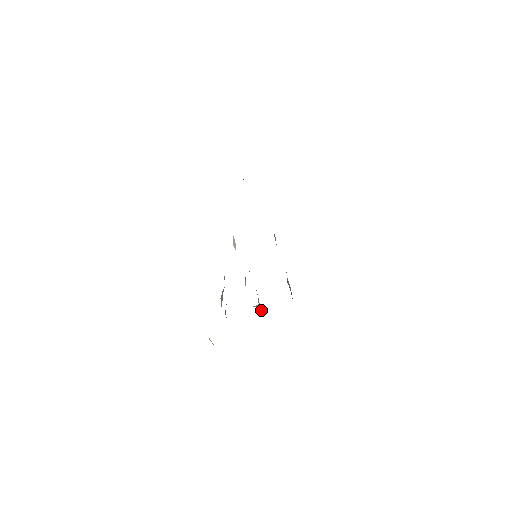
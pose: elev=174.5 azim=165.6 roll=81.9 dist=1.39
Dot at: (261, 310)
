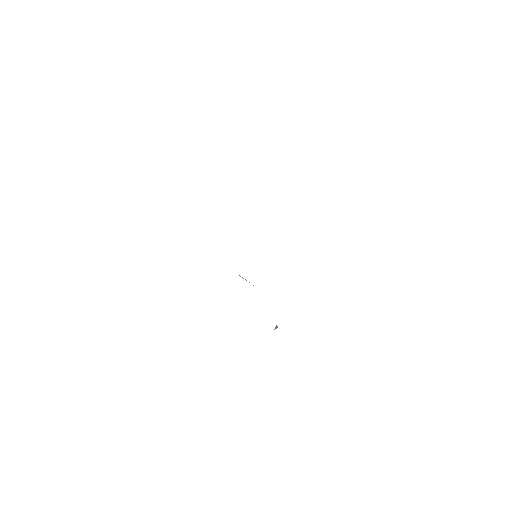
Dot at: occluded
